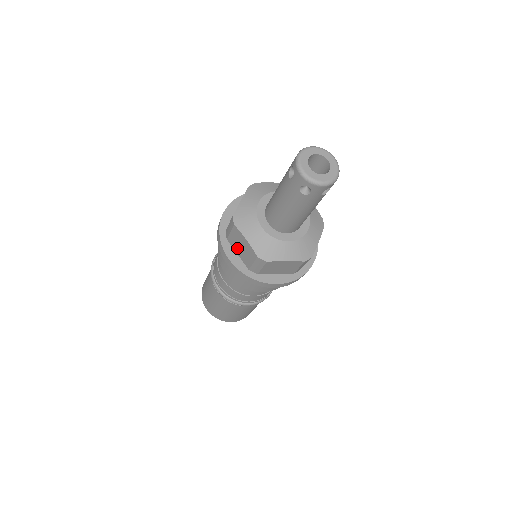
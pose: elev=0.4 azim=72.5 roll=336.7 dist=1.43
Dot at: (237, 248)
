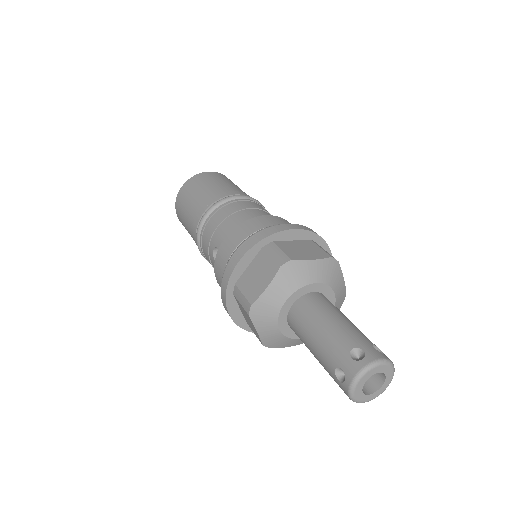
Dot at: (242, 311)
